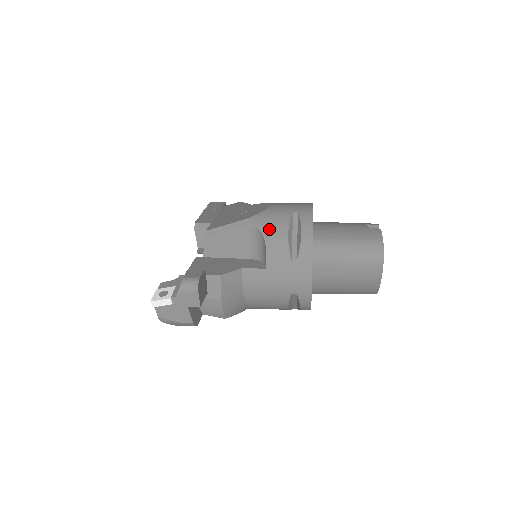
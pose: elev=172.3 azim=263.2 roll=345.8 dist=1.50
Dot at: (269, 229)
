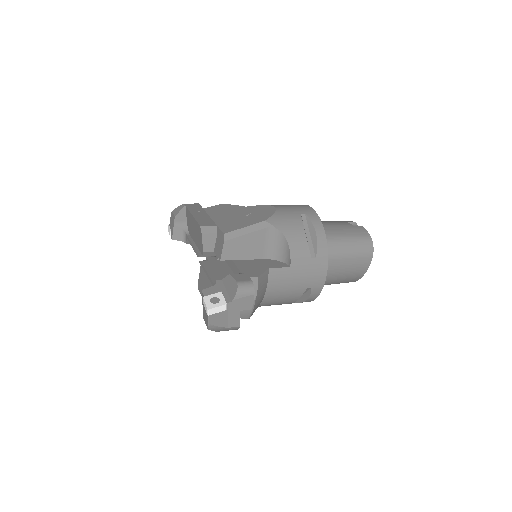
Dot at: (288, 230)
